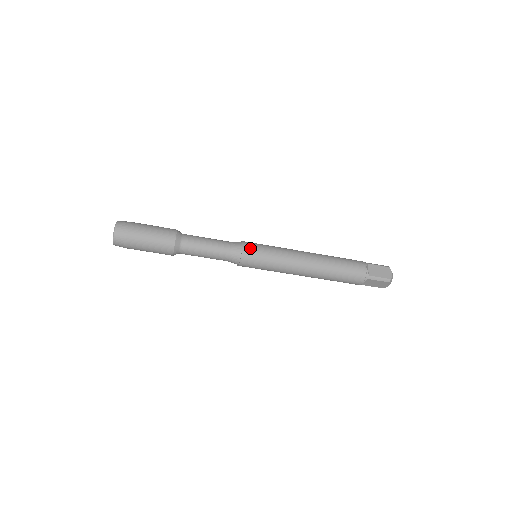
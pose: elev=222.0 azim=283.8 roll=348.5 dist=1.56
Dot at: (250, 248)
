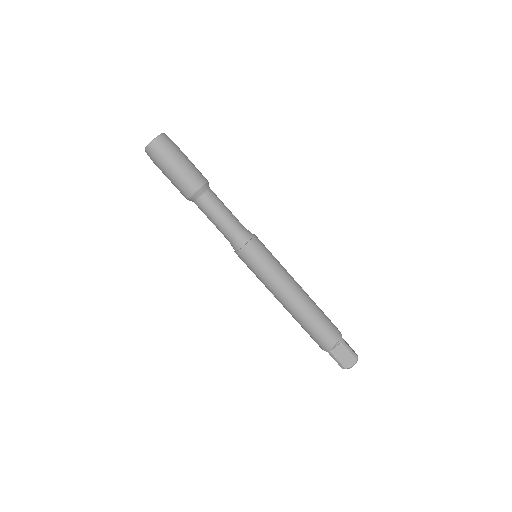
Dot at: occluded
